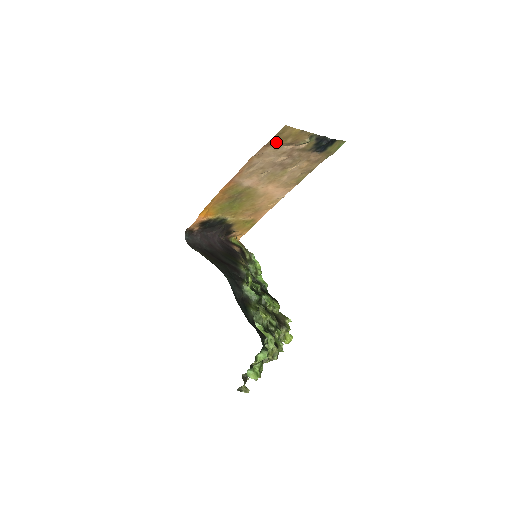
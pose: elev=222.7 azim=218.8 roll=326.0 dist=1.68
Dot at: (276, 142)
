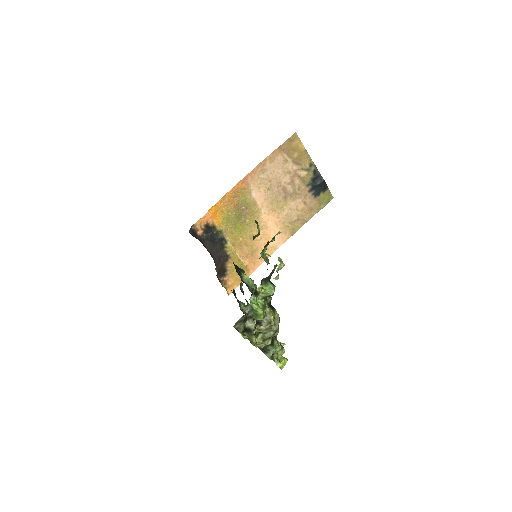
Dot at: (286, 150)
